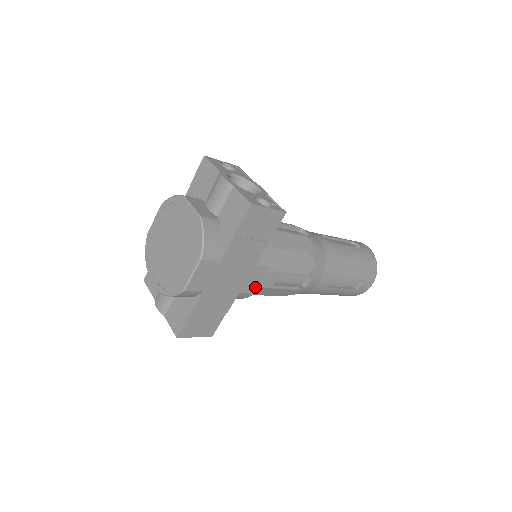
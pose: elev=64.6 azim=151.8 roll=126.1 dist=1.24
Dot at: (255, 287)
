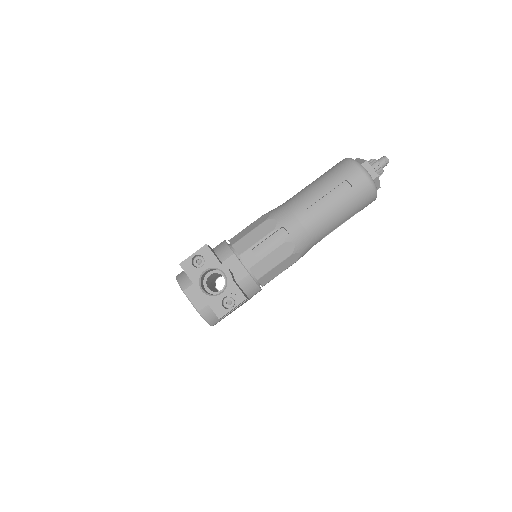
Dot at: (259, 291)
